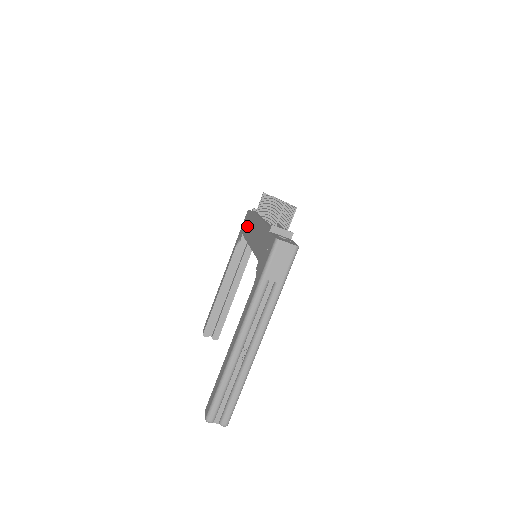
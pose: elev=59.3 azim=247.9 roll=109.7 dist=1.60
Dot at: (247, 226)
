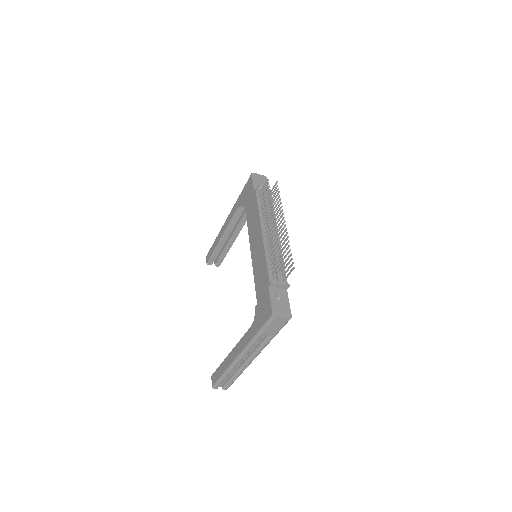
Dot at: (250, 207)
